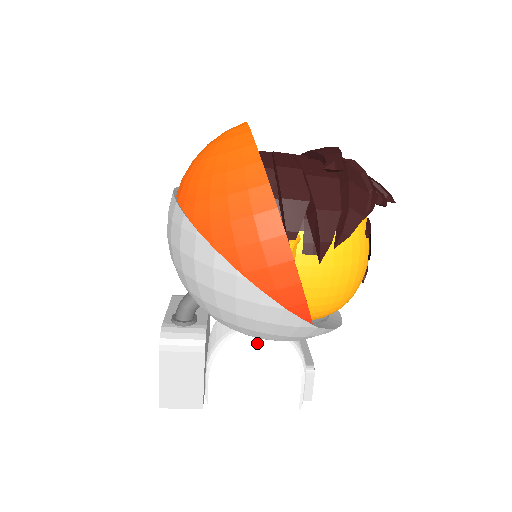
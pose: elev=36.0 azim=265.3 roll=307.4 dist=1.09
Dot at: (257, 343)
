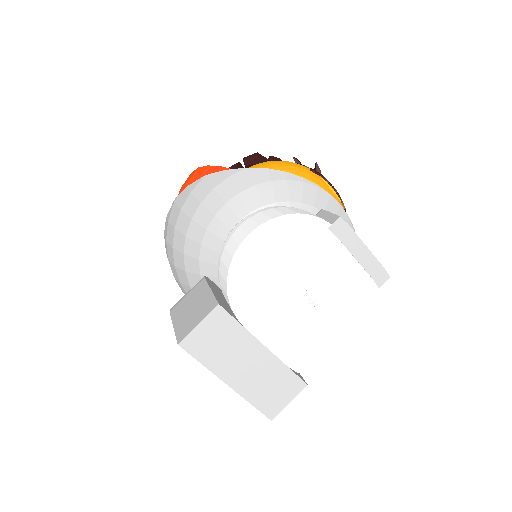
Dot at: occluded
